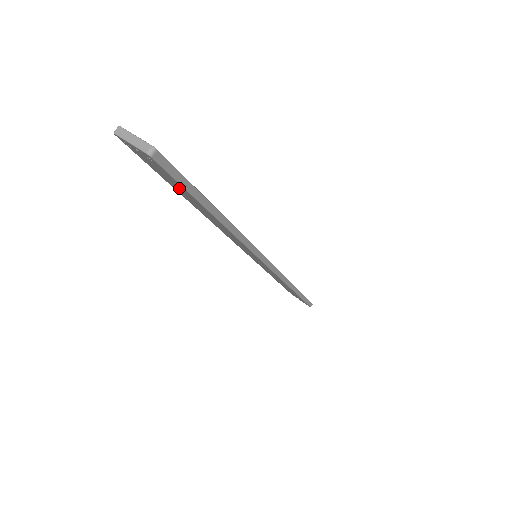
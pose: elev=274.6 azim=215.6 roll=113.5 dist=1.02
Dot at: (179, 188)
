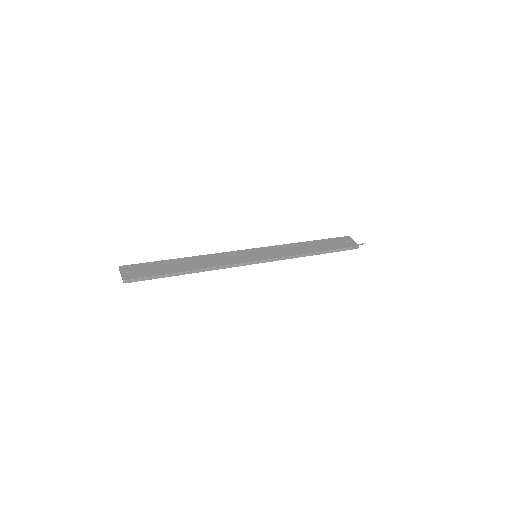
Dot at: occluded
